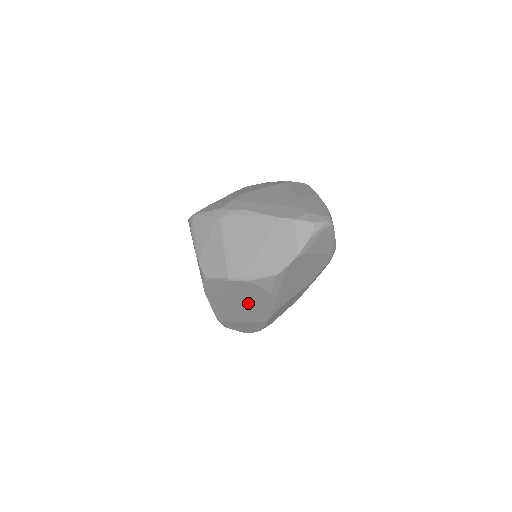
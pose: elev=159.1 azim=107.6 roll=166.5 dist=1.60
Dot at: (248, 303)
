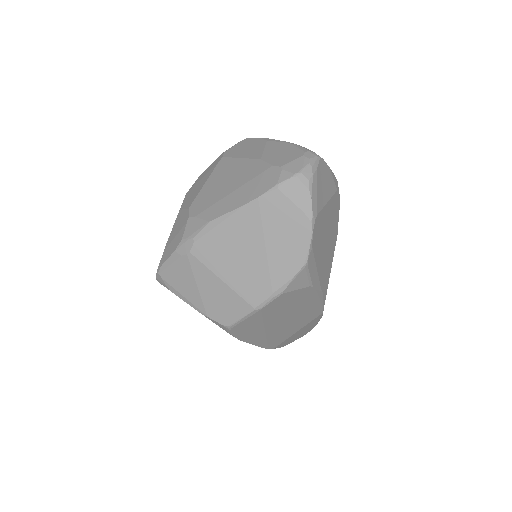
Dot at: (293, 313)
